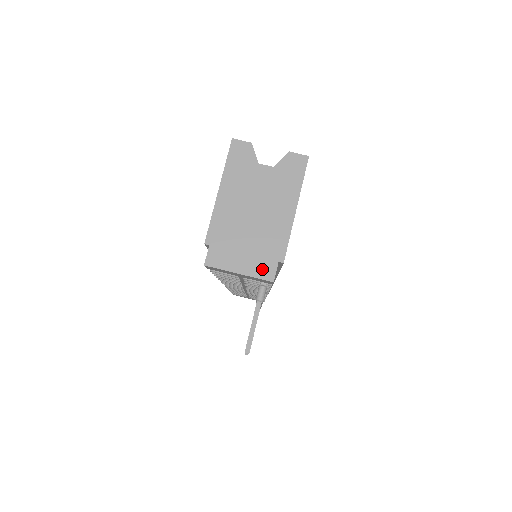
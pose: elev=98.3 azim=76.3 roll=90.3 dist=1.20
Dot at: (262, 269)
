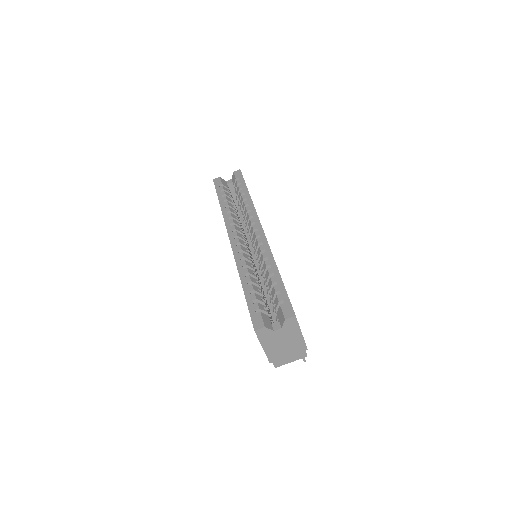
Dot at: (300, 356)
